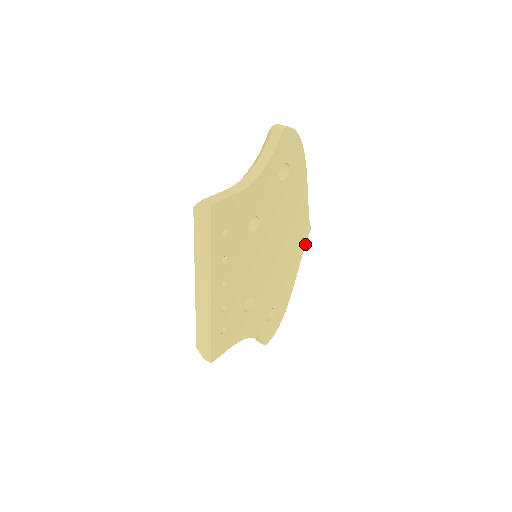
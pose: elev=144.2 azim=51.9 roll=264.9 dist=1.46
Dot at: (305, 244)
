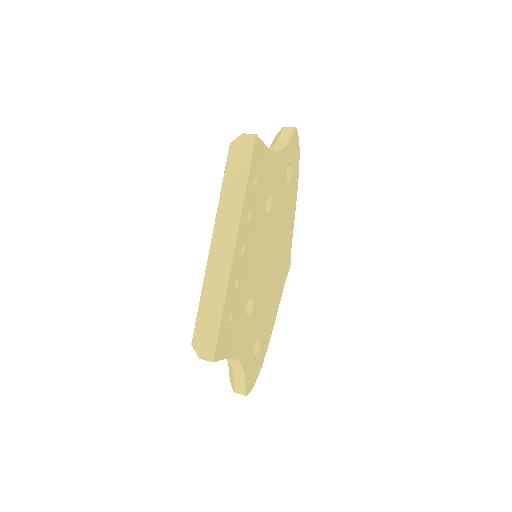
Dot at: (285, 281)
